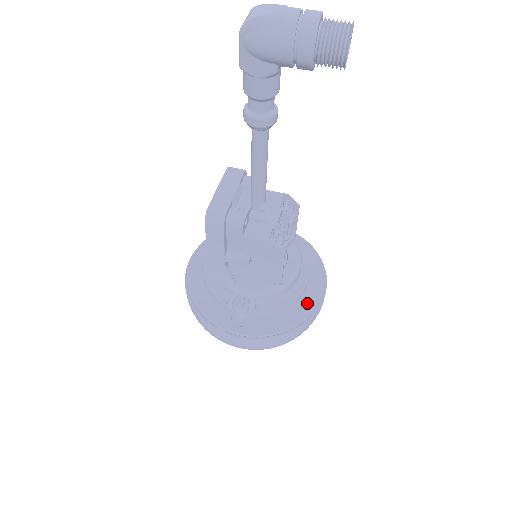
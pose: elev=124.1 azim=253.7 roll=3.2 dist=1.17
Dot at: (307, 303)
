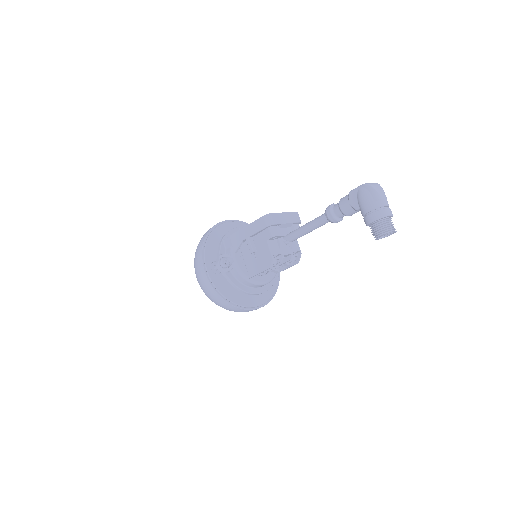
Dot at: (246, 301)
